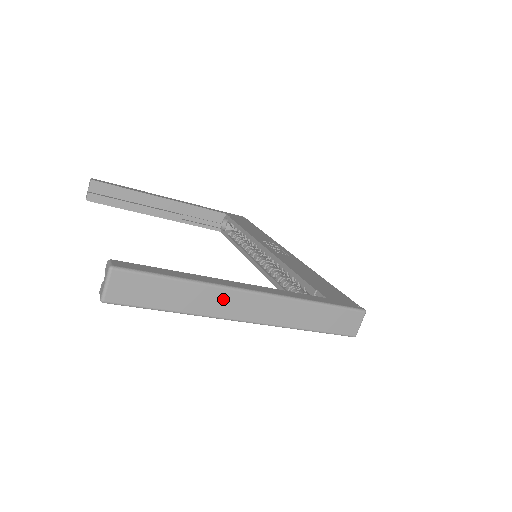
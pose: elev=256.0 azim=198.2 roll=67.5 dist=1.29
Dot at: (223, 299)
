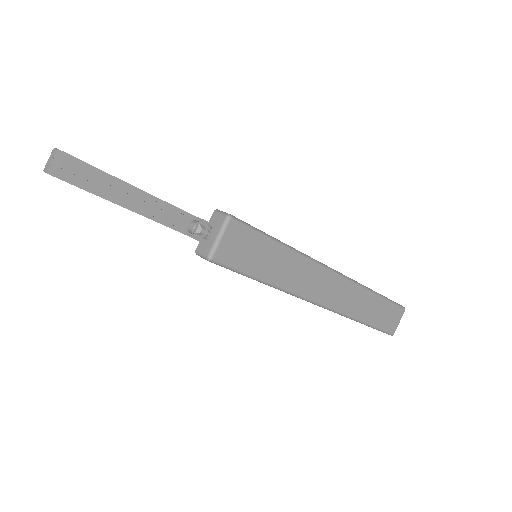
Dot at: (313, 276)
